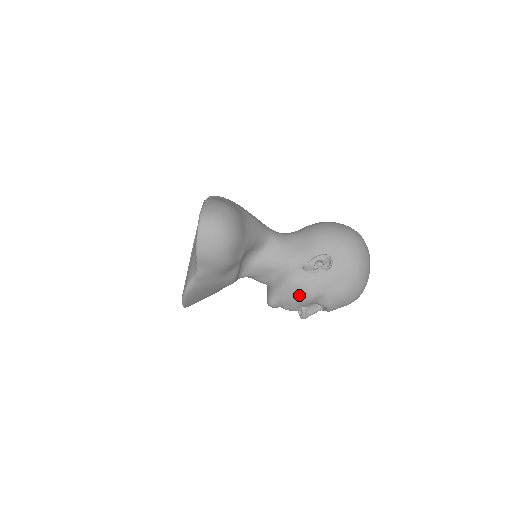
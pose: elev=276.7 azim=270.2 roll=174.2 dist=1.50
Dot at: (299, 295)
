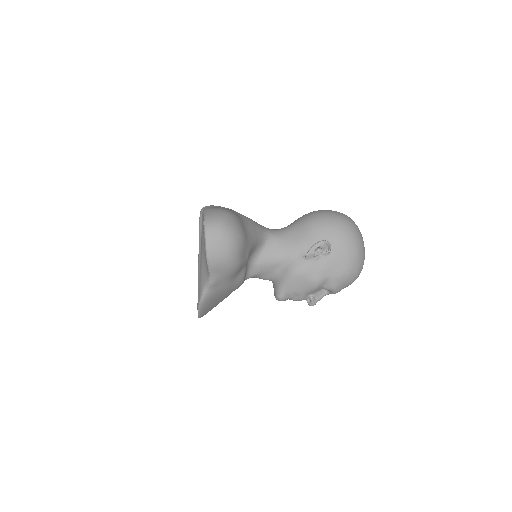
Dot at: (305, 284)
